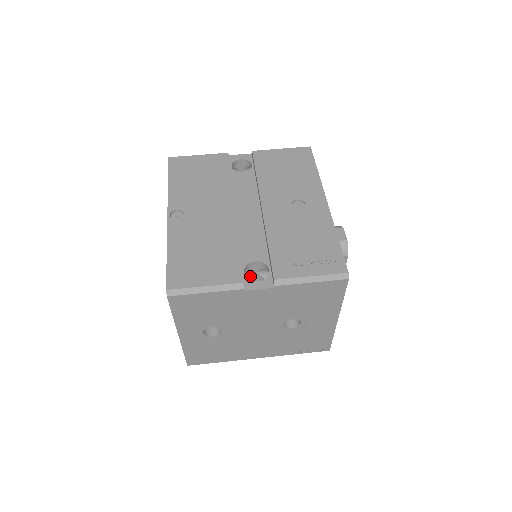
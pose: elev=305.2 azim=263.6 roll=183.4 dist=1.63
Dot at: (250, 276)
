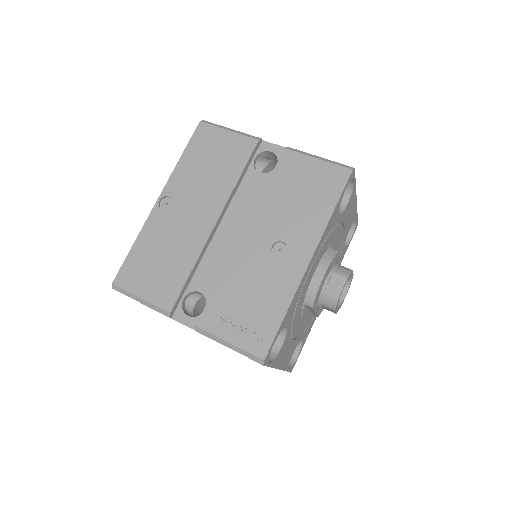
Dot at: (203, 296)
